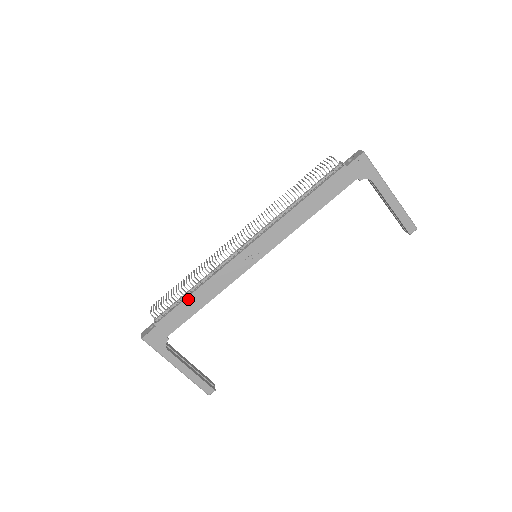
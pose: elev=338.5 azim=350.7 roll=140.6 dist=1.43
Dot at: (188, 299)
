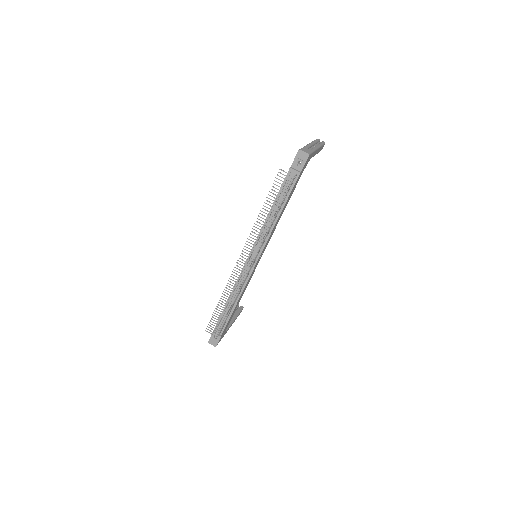
Dot at: occluded
